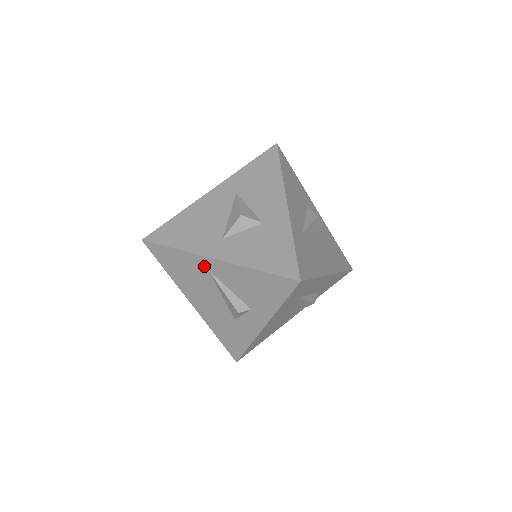
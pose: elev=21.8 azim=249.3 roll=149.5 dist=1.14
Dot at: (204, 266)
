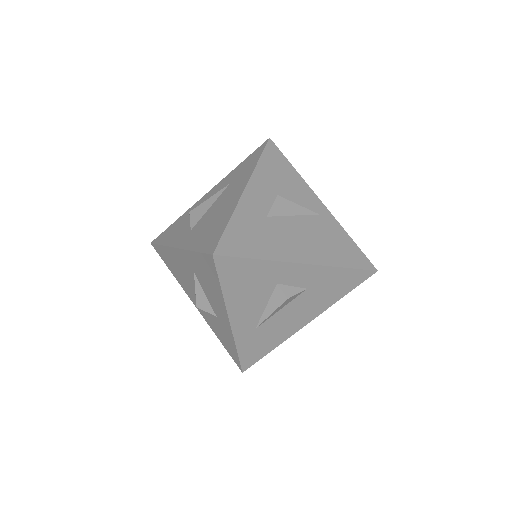
Dot at: occluded
